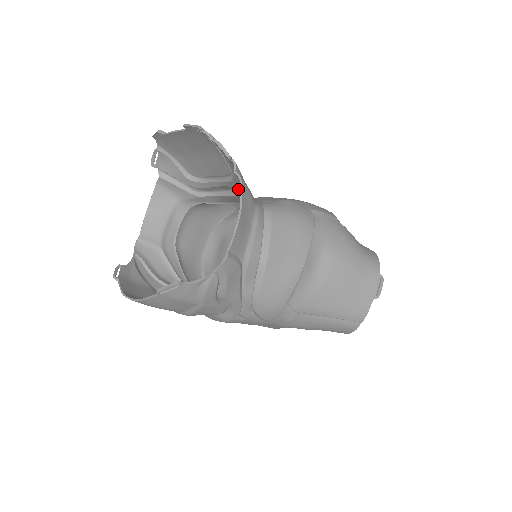
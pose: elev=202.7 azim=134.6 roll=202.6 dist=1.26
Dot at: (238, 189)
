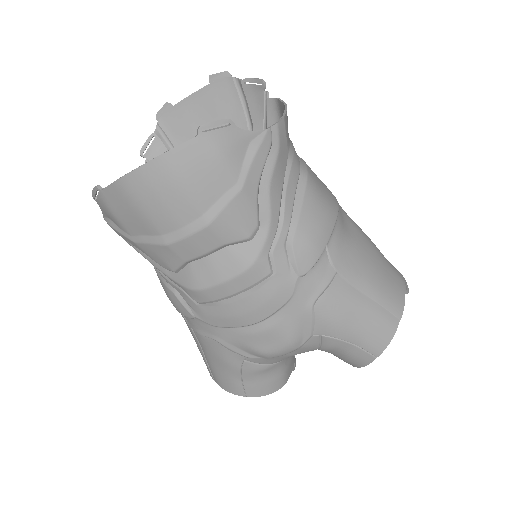
Dot at: occluded
